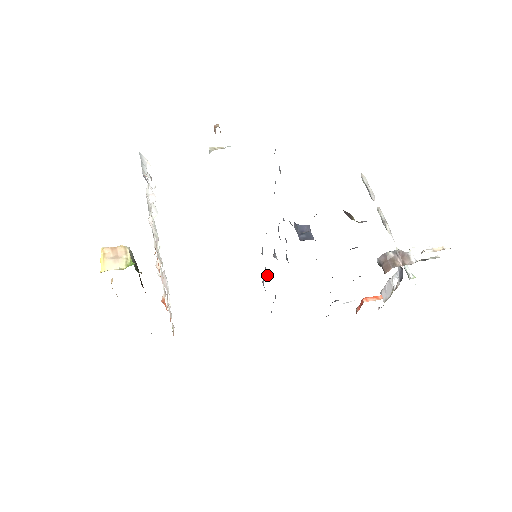
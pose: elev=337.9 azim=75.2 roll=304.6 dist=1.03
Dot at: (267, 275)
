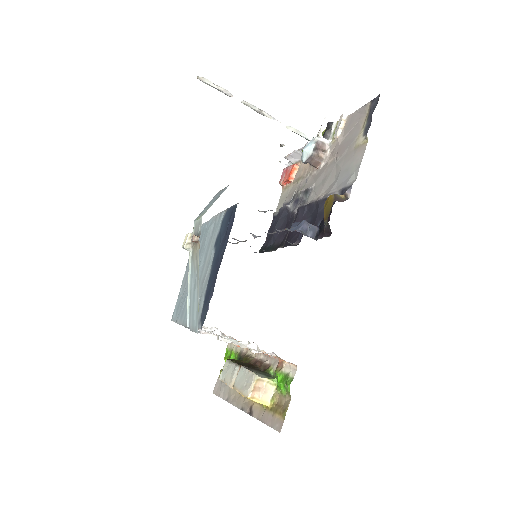
Dot at: (237, 240)
